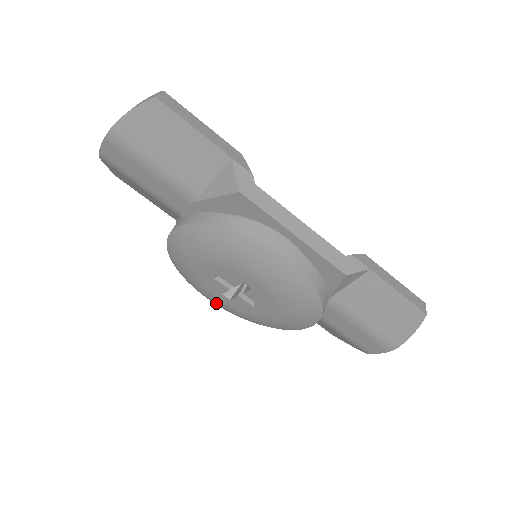
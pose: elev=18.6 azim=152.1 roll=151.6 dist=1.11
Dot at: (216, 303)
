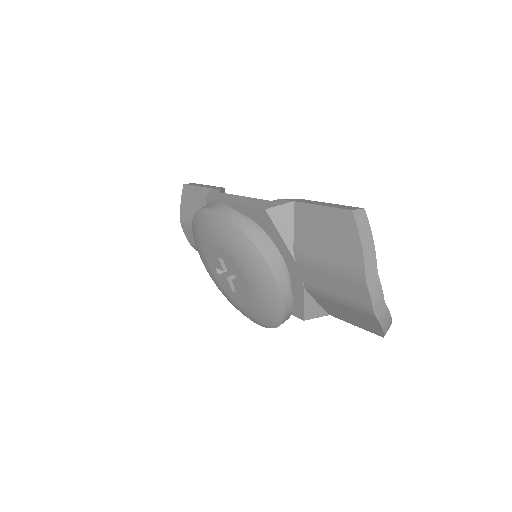
Dot at: (248, 314)
